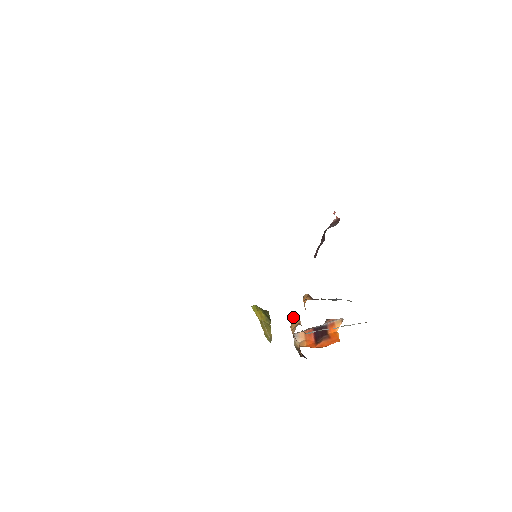
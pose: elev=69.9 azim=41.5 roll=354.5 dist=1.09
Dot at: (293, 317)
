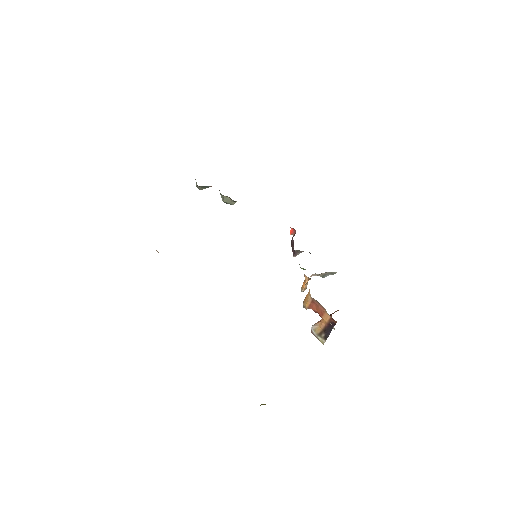
Dot at: (303, 302)
